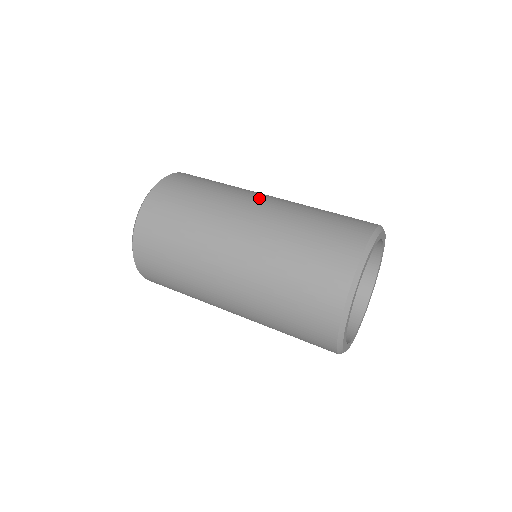
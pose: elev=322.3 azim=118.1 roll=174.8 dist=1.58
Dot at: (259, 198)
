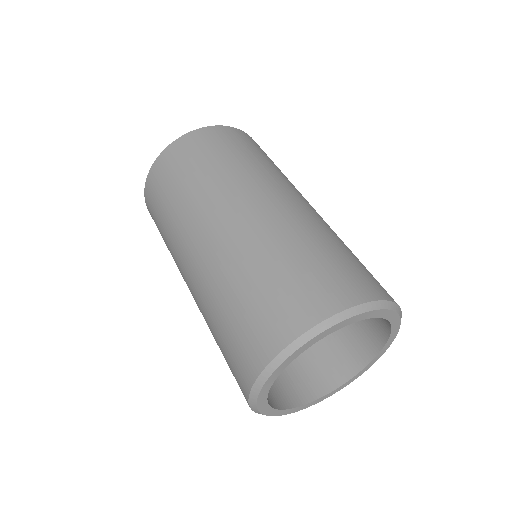
Dot at: (308, 202)
